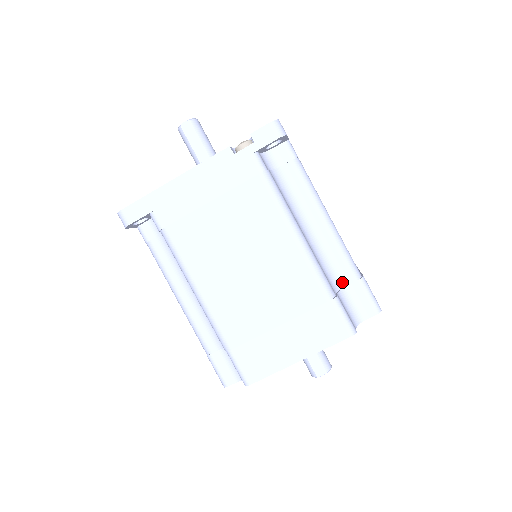
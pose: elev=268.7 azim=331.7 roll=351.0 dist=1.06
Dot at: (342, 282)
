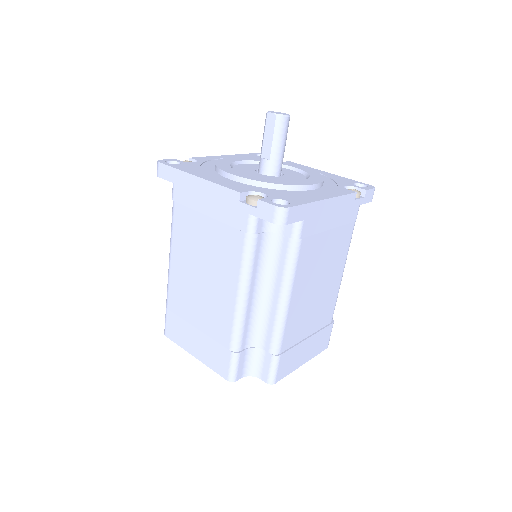
Dot at: (261, 344)
